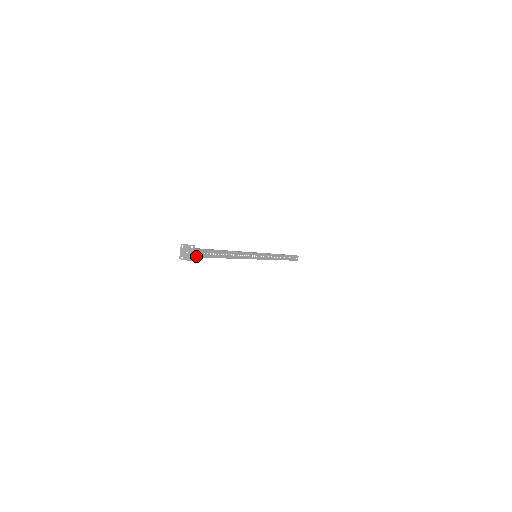
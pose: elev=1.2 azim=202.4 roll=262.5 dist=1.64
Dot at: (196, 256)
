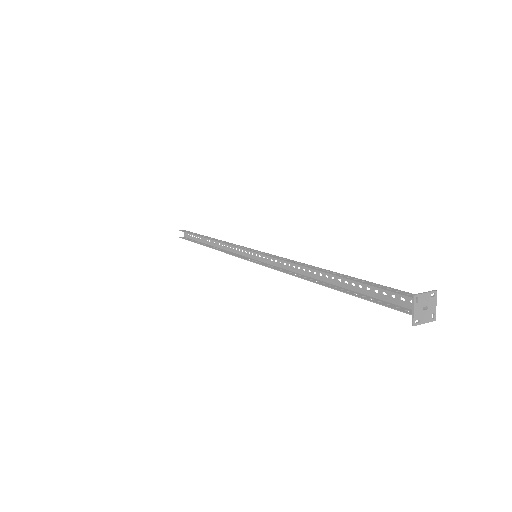
Dot at: (407, 306)
